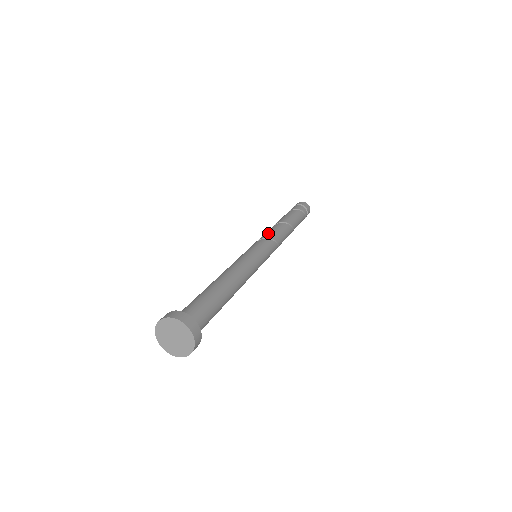
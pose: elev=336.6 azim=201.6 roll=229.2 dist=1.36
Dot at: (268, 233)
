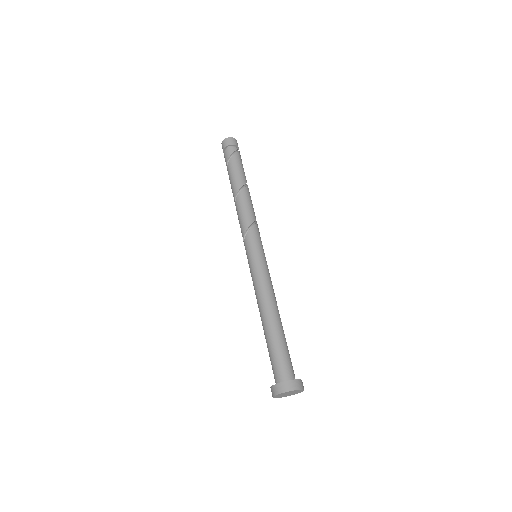
Dot at: (241, 226)
